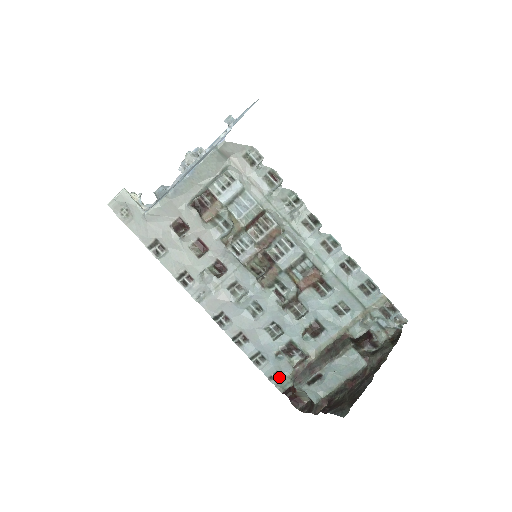
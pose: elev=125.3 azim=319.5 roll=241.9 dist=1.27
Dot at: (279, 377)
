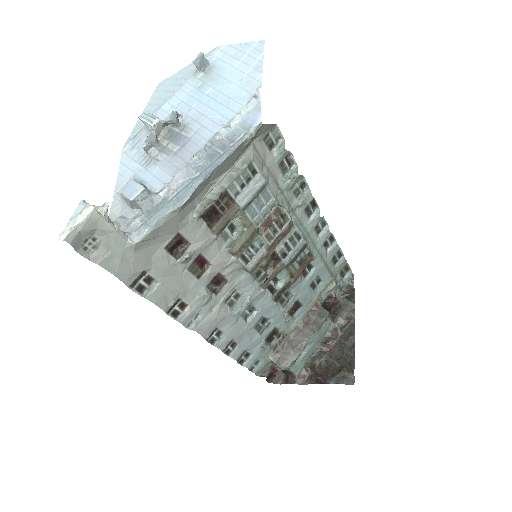
Dot at: (259, 364)
